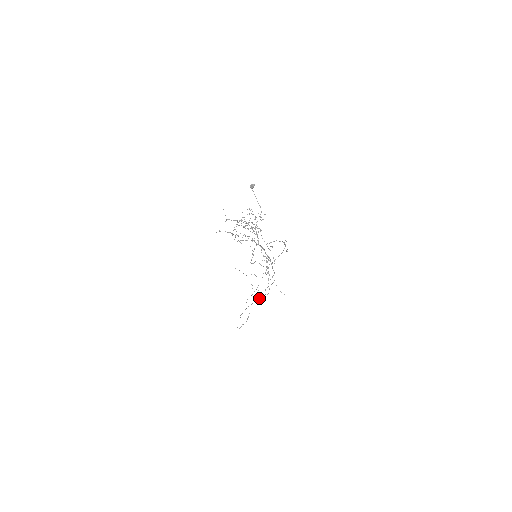
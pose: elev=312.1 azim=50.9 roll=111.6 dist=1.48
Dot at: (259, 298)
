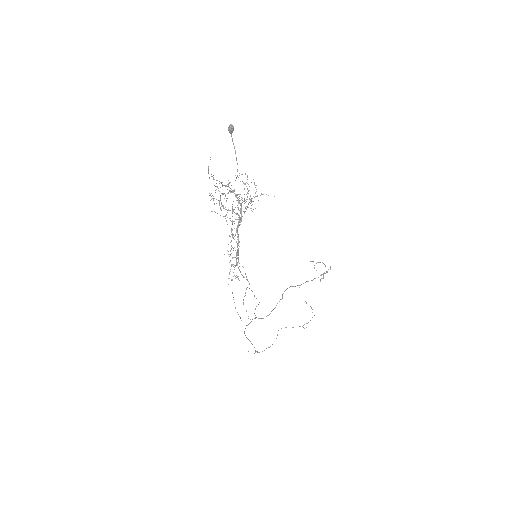
Dot at: occluded
